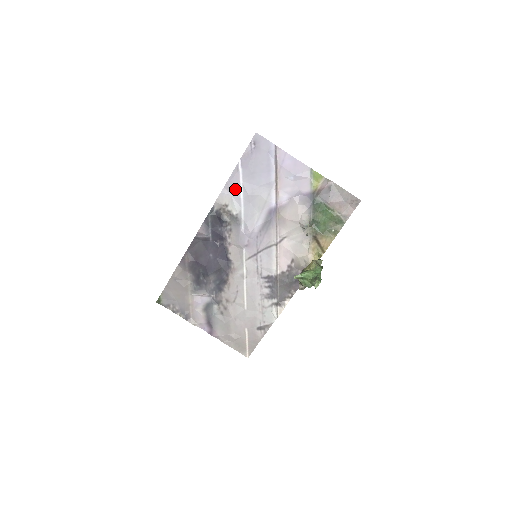
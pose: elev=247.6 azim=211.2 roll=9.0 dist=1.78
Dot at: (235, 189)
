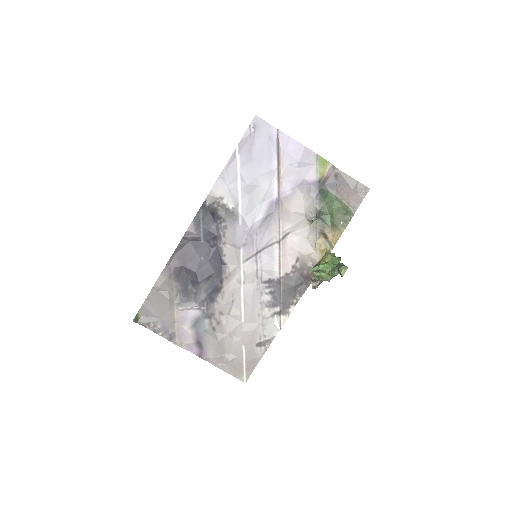
Dot at: (232, 179)
